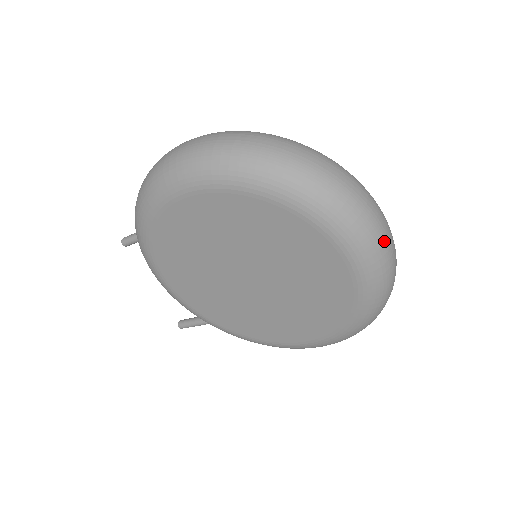
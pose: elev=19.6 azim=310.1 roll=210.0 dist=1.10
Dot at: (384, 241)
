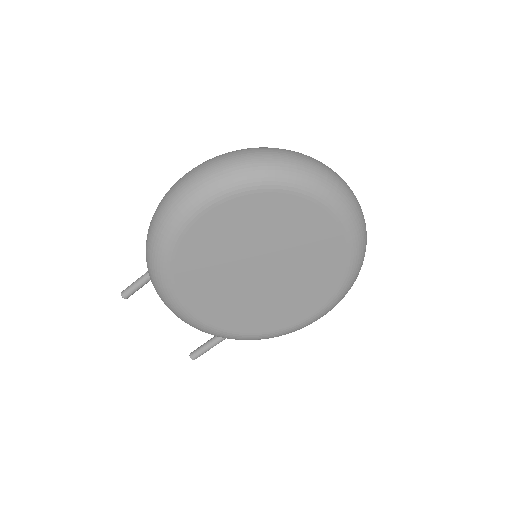
Dot at: (356, 201)
